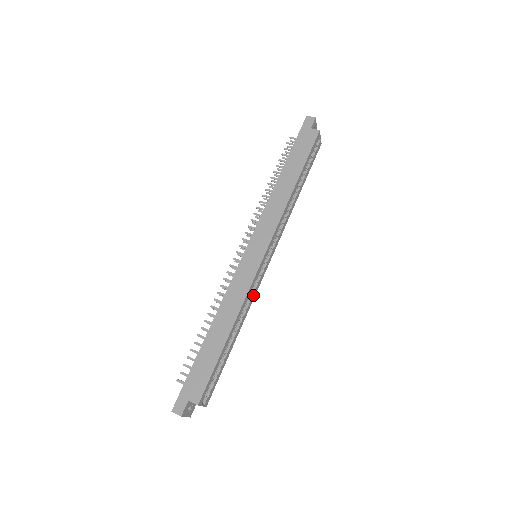
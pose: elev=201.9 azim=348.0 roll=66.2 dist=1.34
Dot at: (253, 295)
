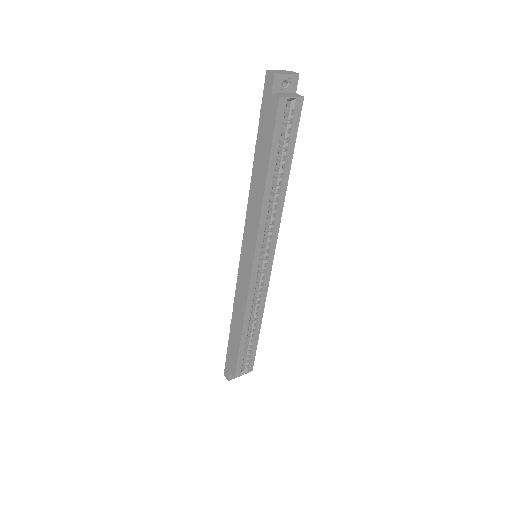
Dot at: (263, 292)
